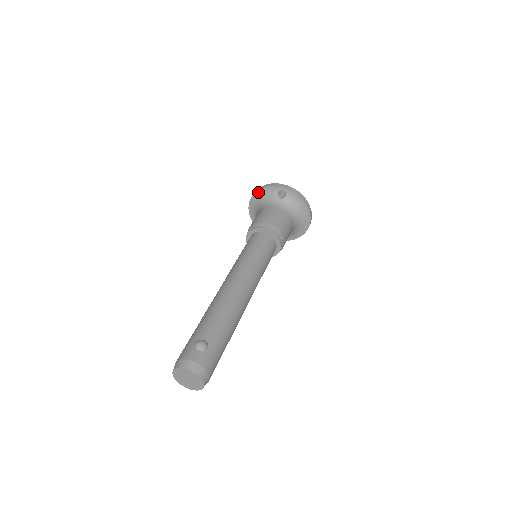
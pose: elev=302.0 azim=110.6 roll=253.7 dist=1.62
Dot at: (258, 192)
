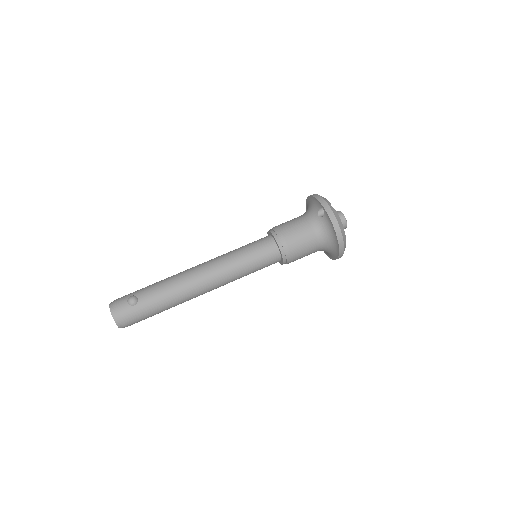
Dot at: (310, 197)
